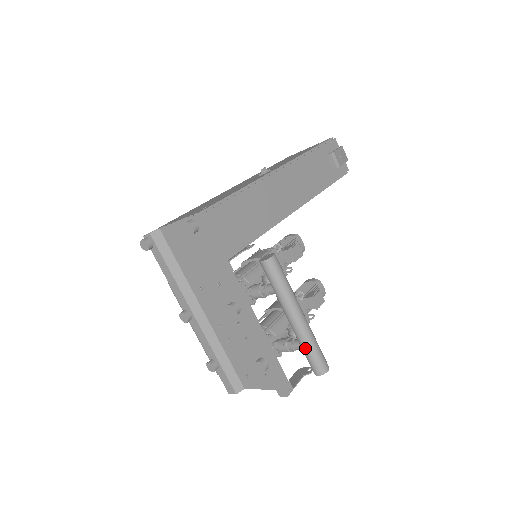
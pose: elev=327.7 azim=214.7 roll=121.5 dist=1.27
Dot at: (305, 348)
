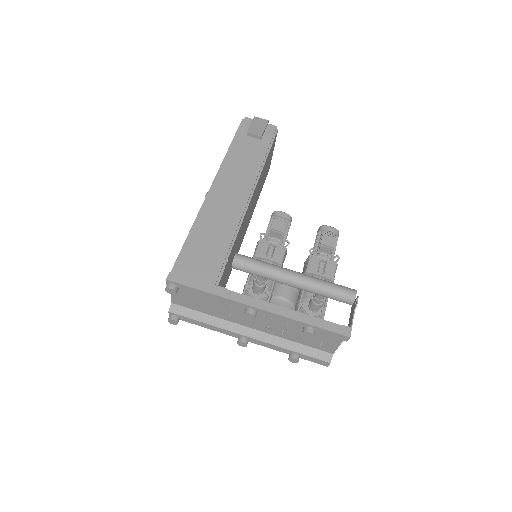
Dot at: (322, 294)
